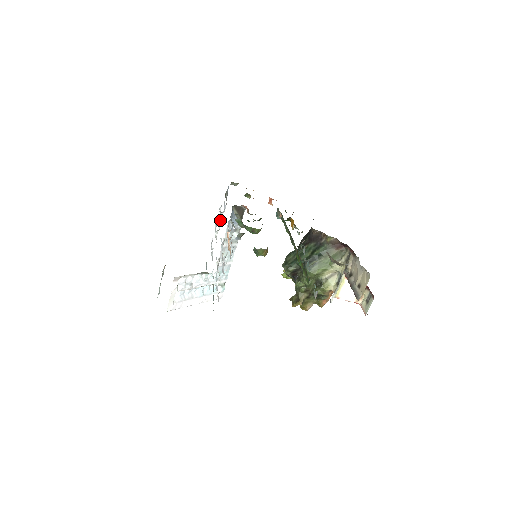
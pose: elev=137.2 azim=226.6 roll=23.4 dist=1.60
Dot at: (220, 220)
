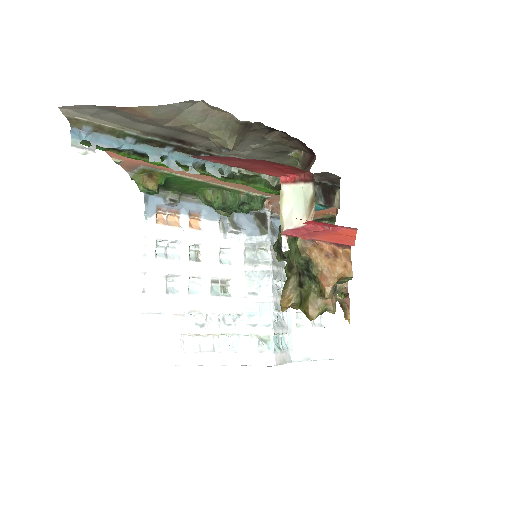
Dot at: occluded
